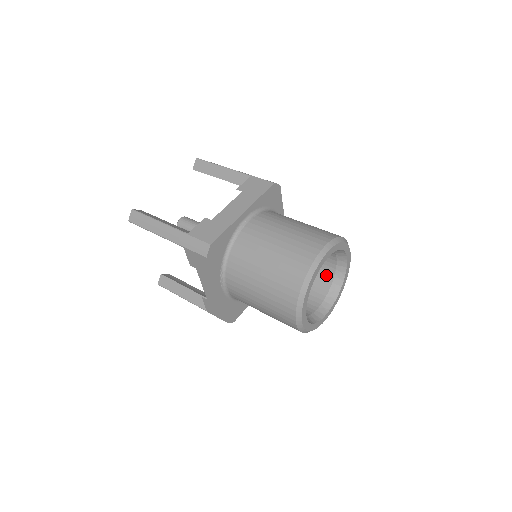
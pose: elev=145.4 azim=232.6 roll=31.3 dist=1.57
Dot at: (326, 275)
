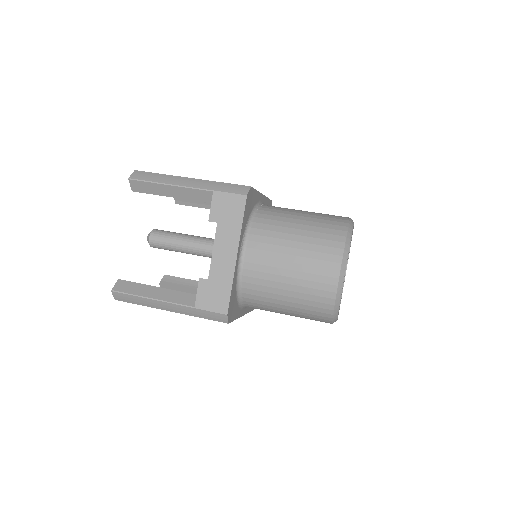
Dot at: occluded
